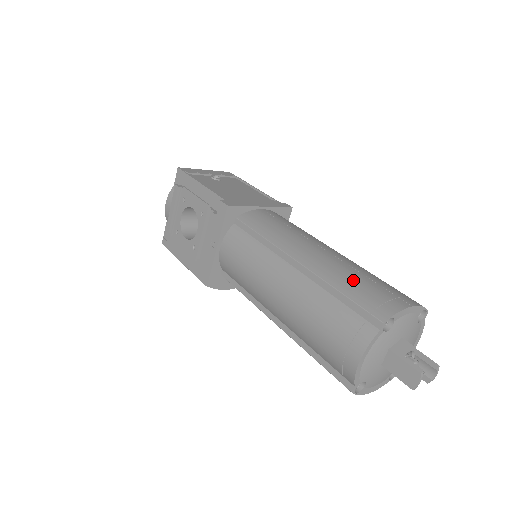
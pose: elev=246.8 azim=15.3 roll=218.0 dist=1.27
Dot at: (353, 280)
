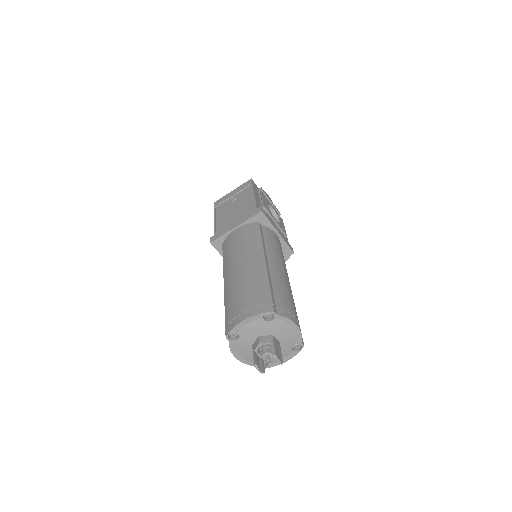
Dot at: (232, 300)
